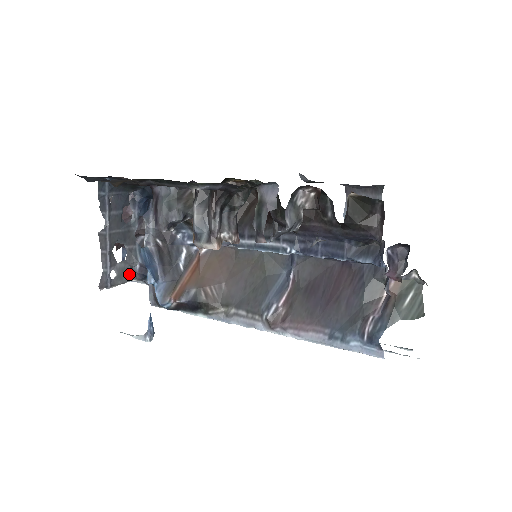
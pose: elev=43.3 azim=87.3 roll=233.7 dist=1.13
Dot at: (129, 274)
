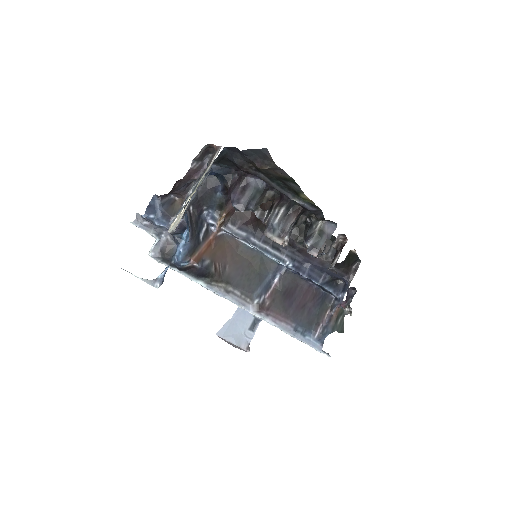
Dot at: occluded
